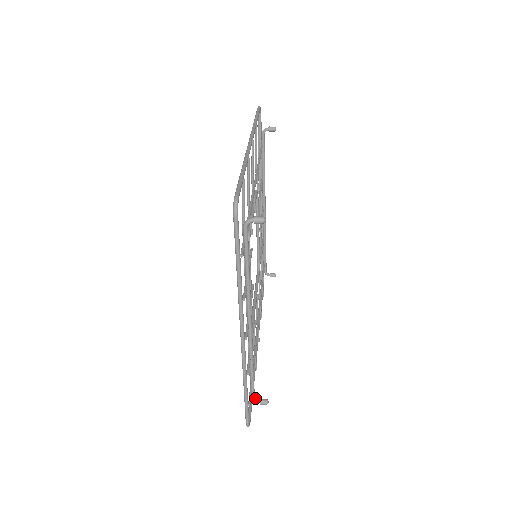
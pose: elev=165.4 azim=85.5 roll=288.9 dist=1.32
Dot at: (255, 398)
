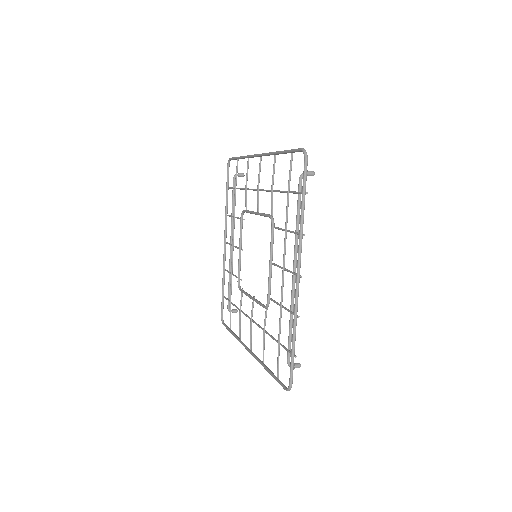
Dot at: (290, 362)
